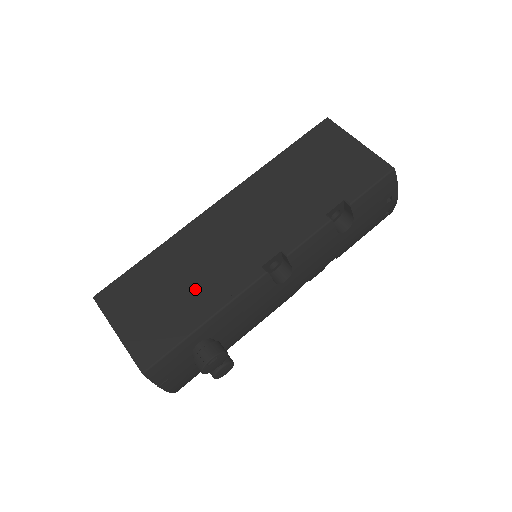
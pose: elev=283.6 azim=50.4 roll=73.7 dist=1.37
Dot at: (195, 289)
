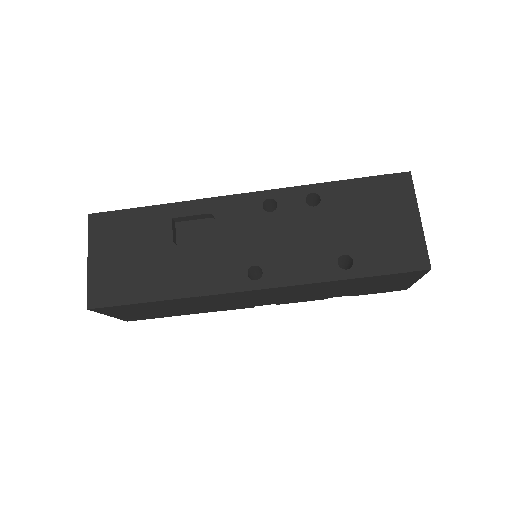
Dot at: occluded
